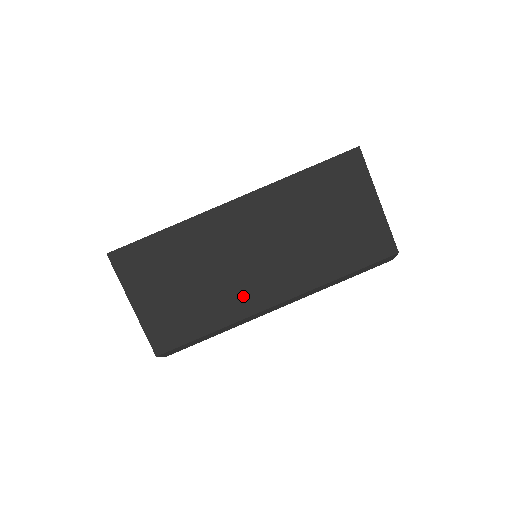
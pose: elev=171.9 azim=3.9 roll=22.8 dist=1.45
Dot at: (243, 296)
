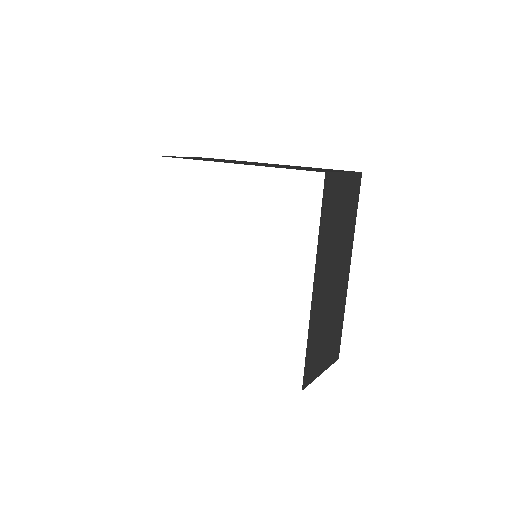
Dot at: (341, 294)
